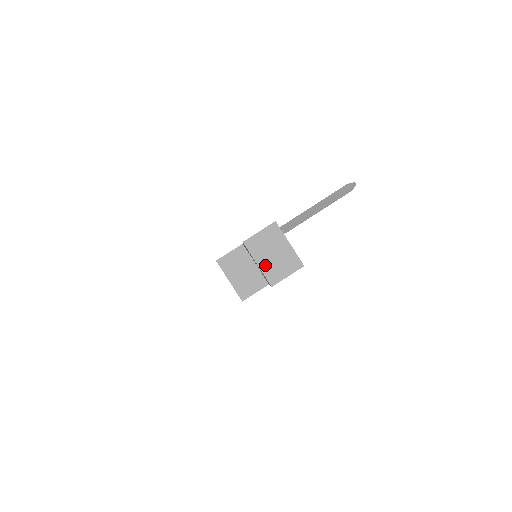
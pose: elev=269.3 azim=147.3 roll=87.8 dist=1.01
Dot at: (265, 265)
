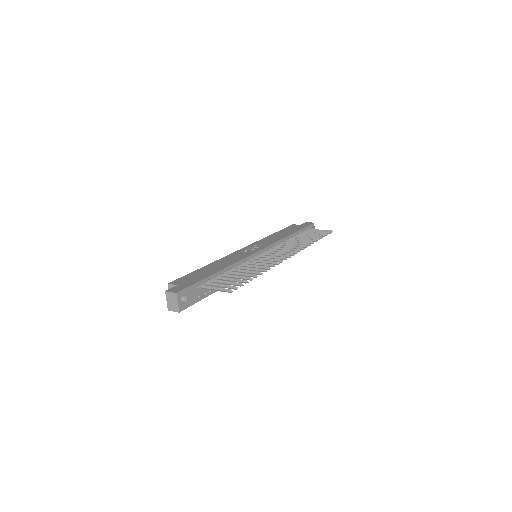
Dot at: (169, 303)
